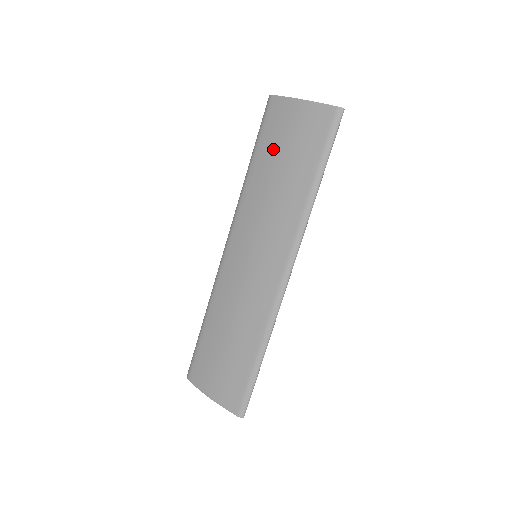
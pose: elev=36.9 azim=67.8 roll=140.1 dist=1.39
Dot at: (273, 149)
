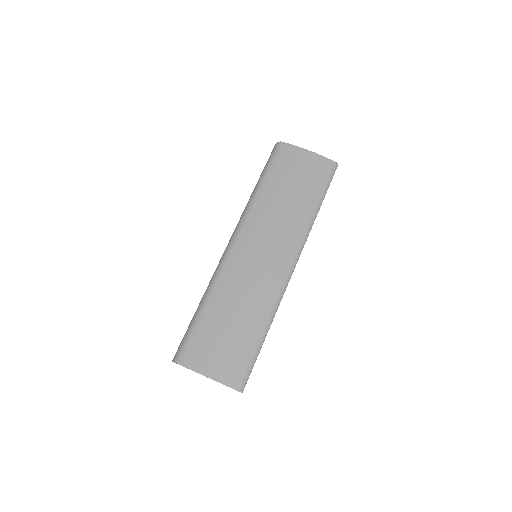
Dot at: (284, 178)
